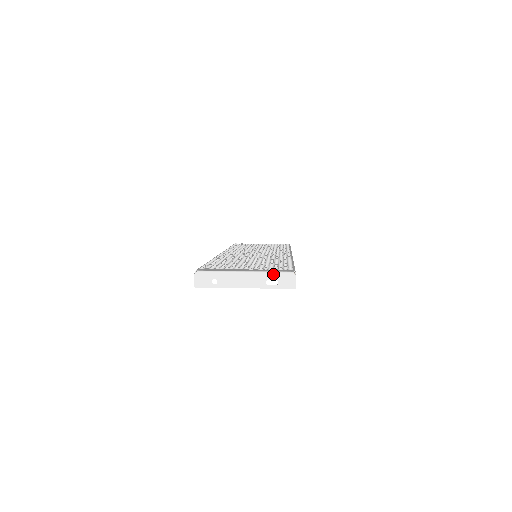
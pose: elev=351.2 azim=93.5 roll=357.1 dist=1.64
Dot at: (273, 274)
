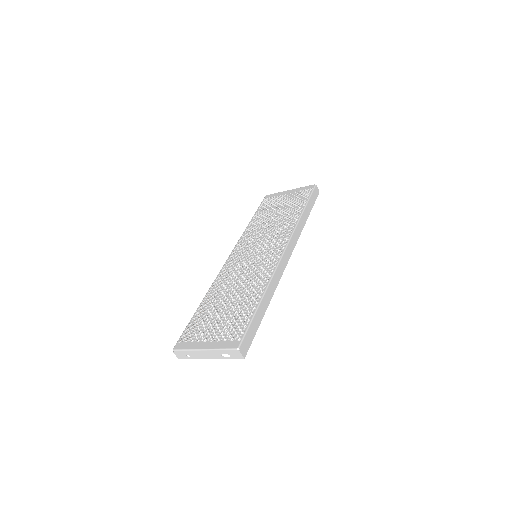
Dot at: (223, 351)
